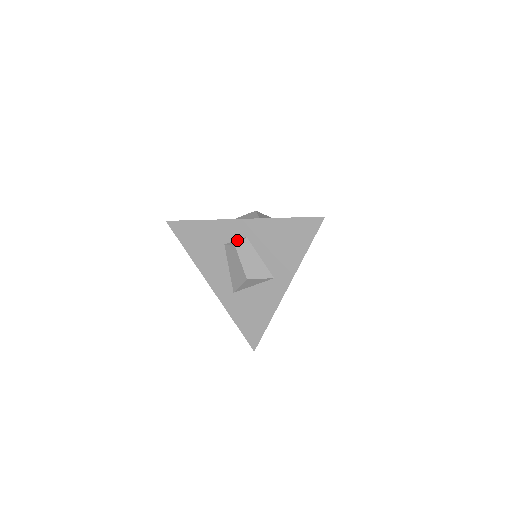
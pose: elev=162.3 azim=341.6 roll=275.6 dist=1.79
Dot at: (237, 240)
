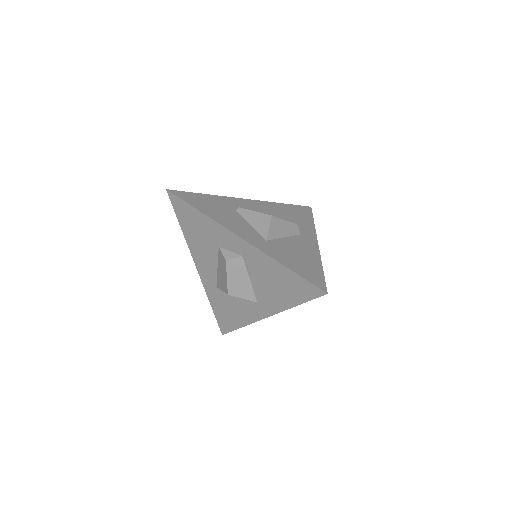
Dot at: (232, 252)
